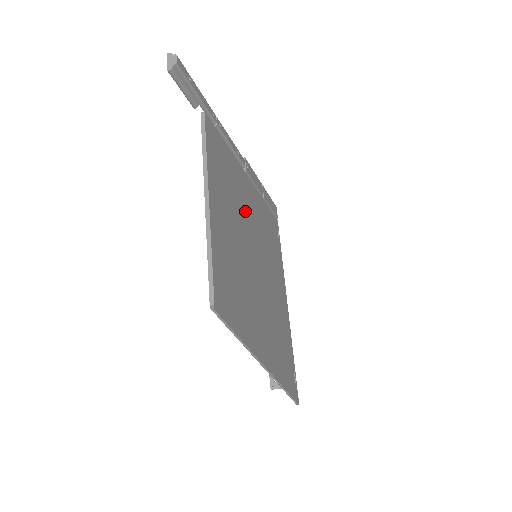
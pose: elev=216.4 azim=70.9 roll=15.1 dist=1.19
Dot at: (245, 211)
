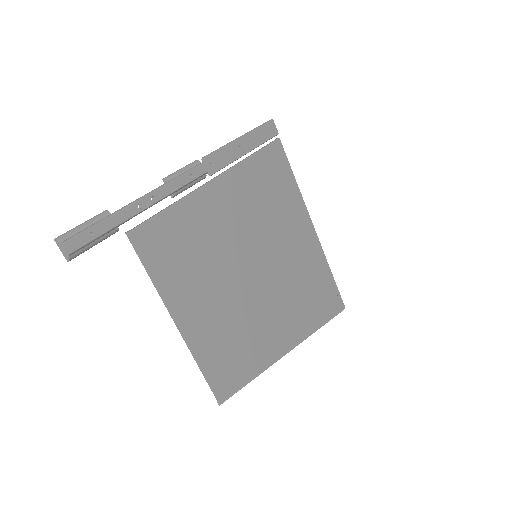
Dot at: (225, 236)
